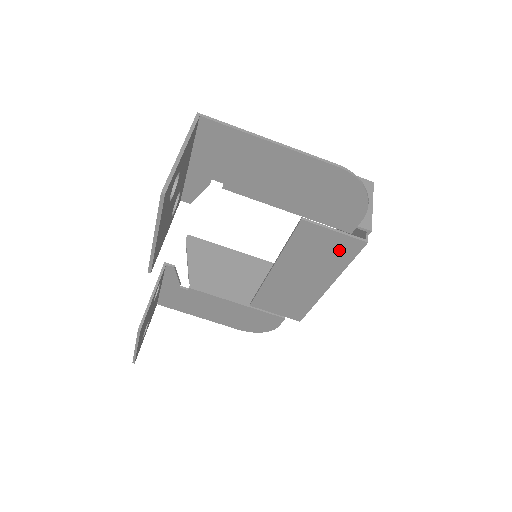
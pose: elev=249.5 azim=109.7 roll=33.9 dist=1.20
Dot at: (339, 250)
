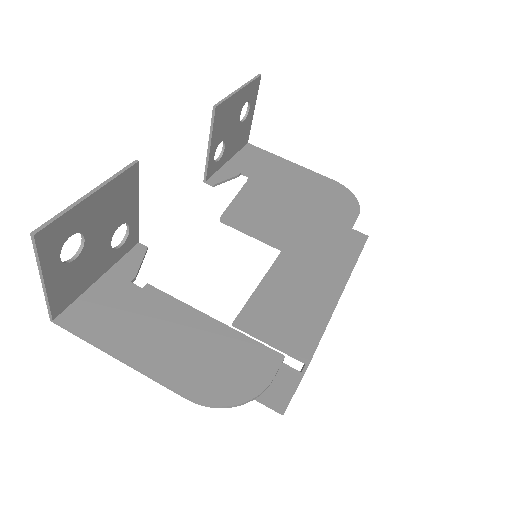
Dot at: (346, 241)
